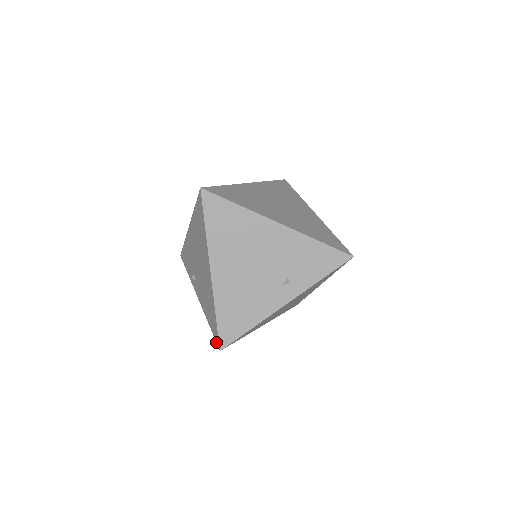
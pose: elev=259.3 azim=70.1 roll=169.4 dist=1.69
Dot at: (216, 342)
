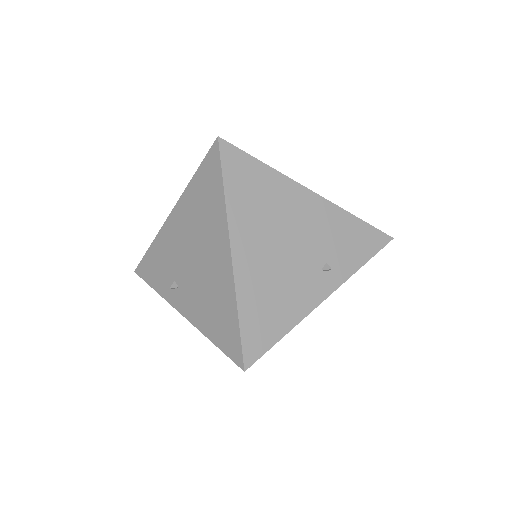
Dot at: (234, 361)
